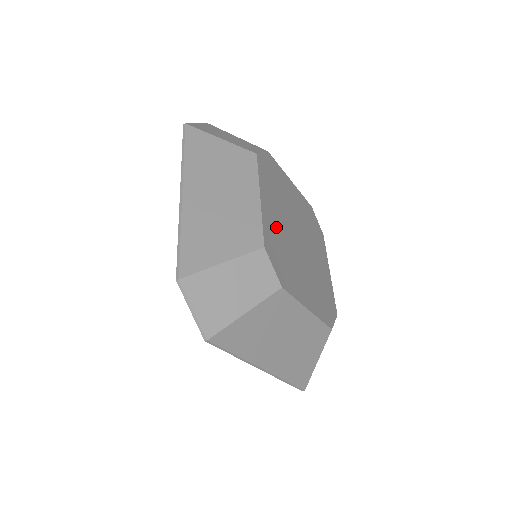
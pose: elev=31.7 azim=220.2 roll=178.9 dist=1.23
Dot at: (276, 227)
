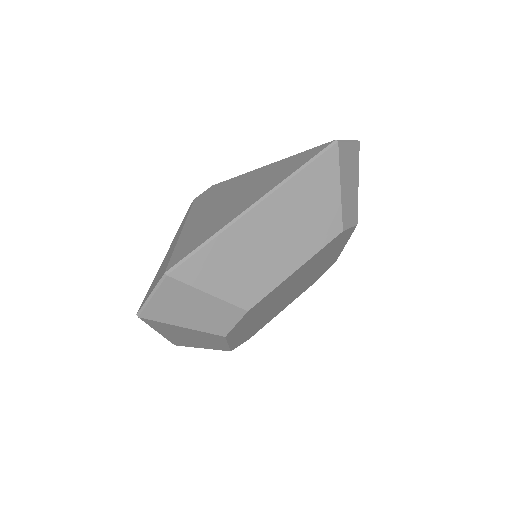
Dot at: (280, 290)
